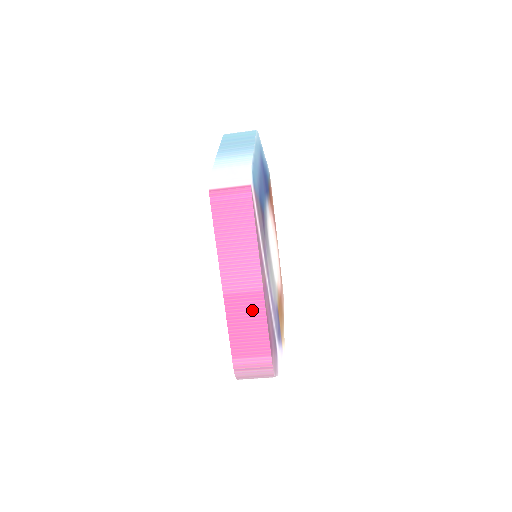
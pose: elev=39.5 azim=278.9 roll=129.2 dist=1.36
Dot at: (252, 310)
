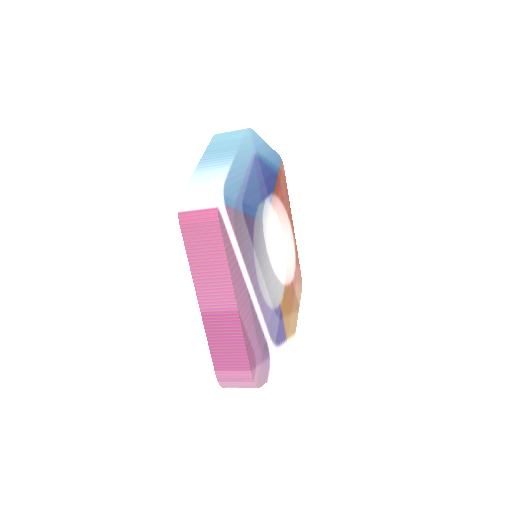
Dot at: (229, 328)
